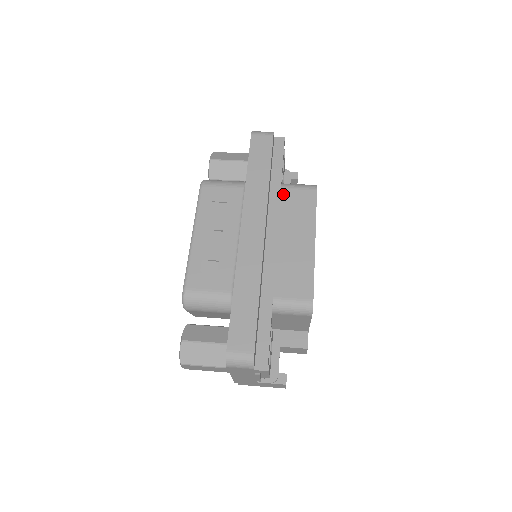
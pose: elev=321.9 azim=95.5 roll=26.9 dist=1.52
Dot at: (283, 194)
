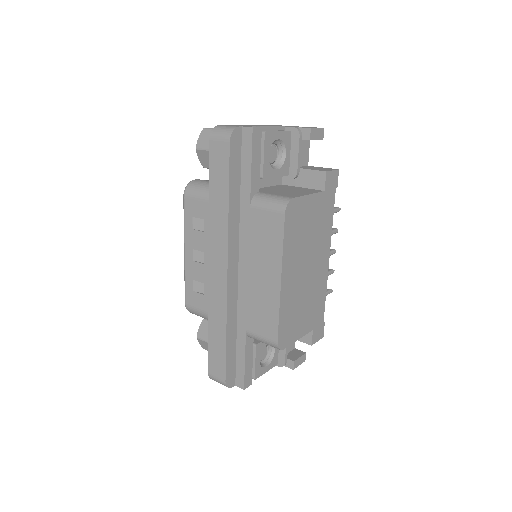
Dot at: (252, 215)
